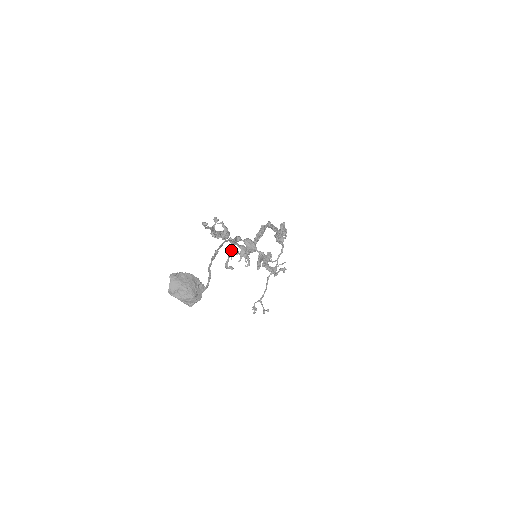
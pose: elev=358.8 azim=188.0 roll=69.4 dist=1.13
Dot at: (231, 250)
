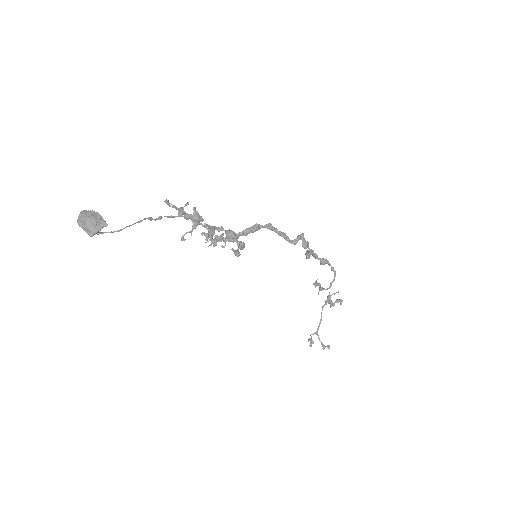
Dot at: (193, 228)
